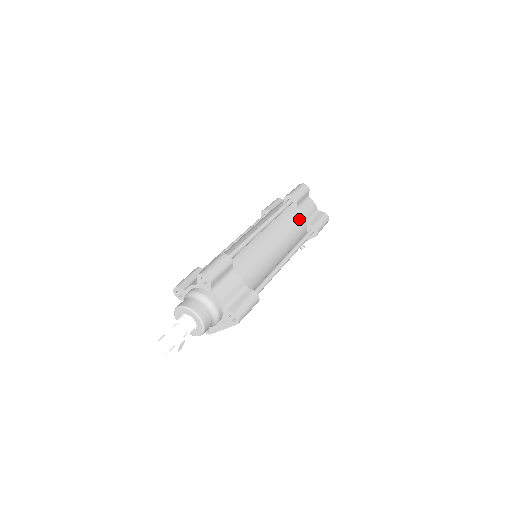
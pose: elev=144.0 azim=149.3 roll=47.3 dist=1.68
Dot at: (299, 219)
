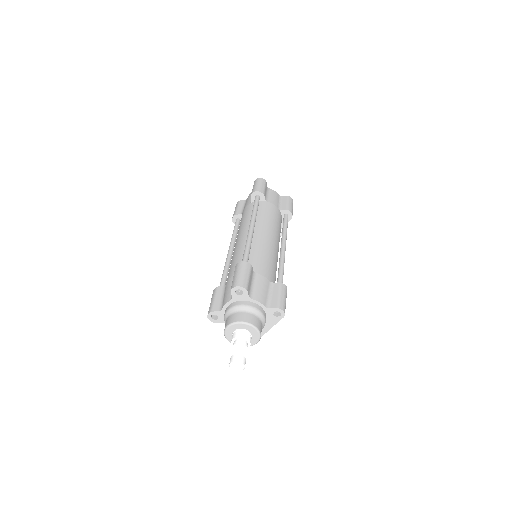
Dot at: (273, 209)
